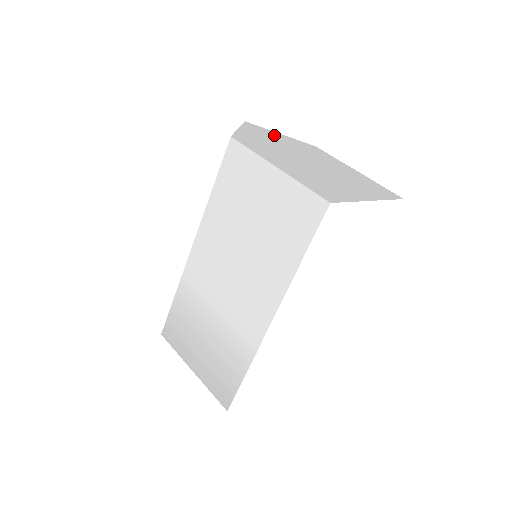
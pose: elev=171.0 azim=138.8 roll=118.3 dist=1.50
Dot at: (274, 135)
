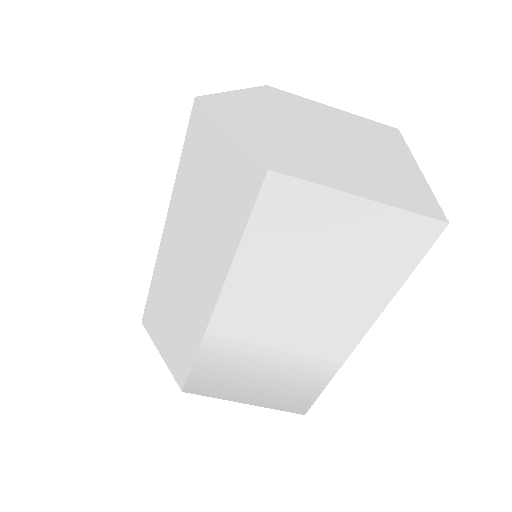
Dot at: (242, 104)
